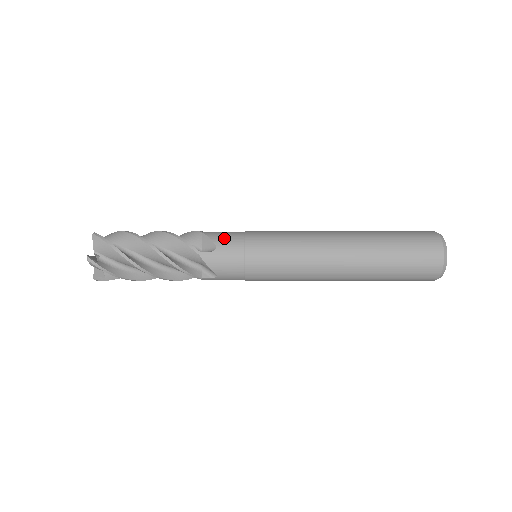
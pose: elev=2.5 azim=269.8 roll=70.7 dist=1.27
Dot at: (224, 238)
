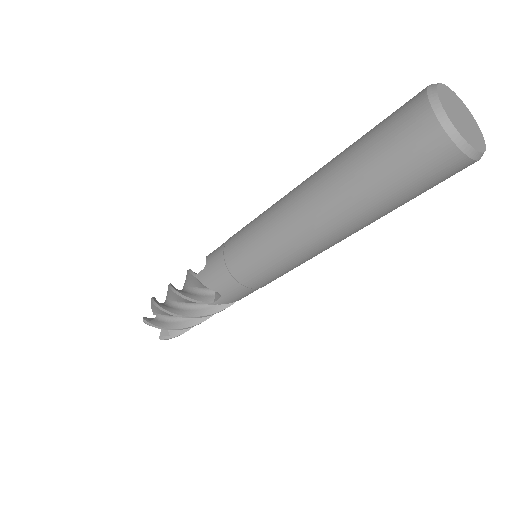
Dot at: (214, 250)
